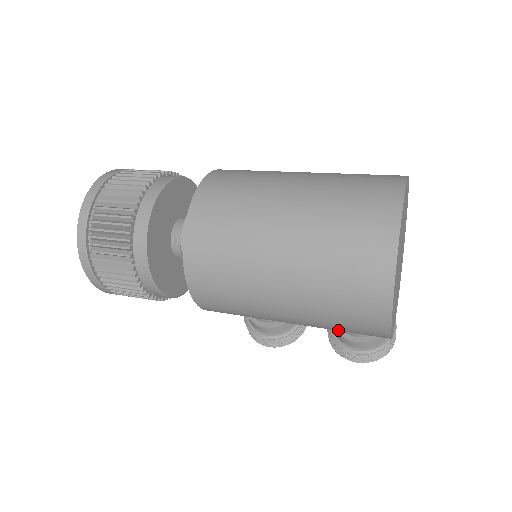
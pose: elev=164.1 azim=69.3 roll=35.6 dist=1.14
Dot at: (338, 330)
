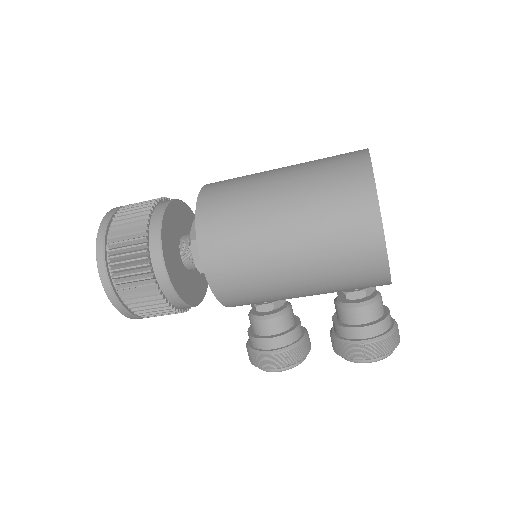
Dot at: (340, 270)
